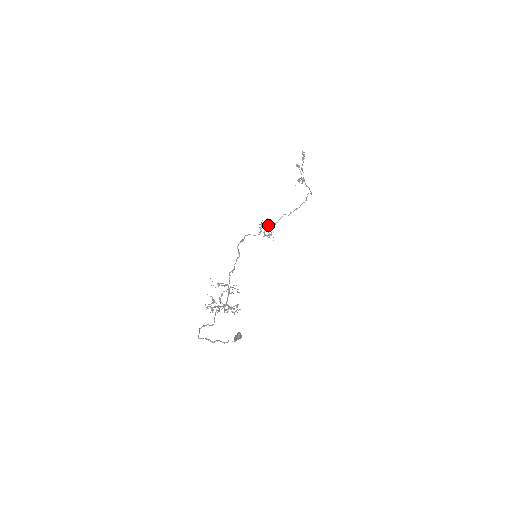
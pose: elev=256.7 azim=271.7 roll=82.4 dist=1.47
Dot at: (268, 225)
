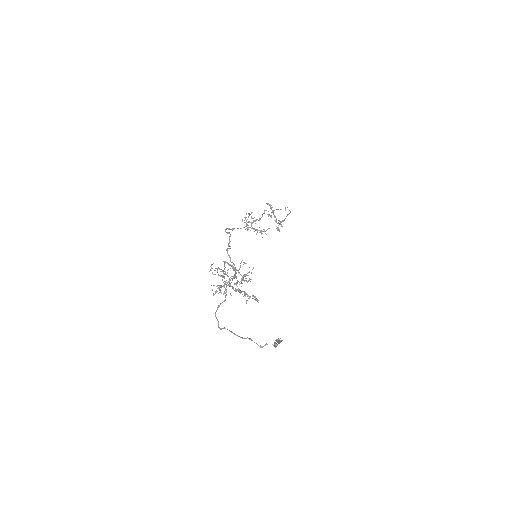
Dot at: (251, 216)
